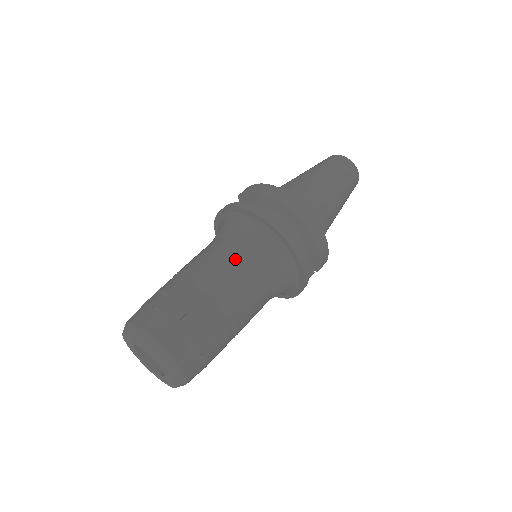
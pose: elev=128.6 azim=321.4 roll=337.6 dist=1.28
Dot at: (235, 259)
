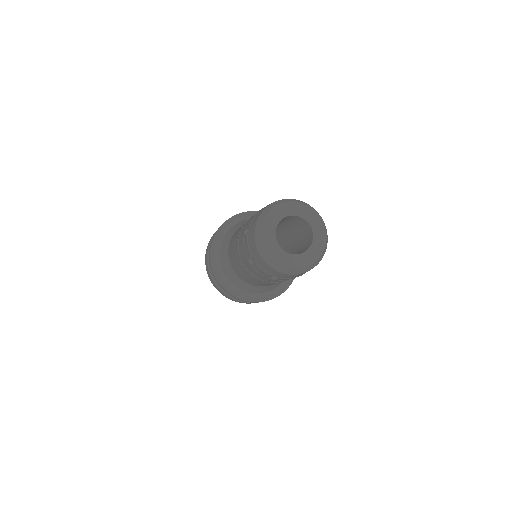
Dot at: occluded
